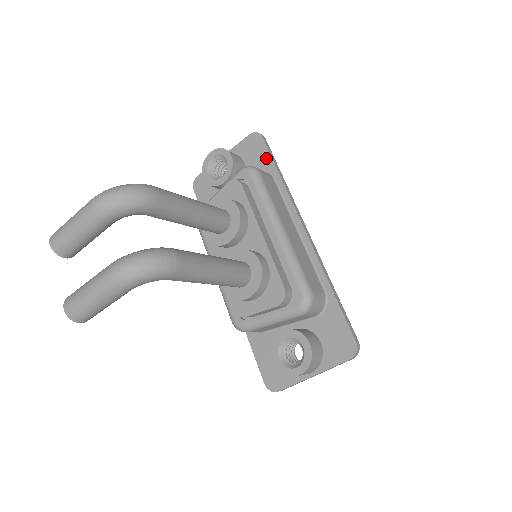
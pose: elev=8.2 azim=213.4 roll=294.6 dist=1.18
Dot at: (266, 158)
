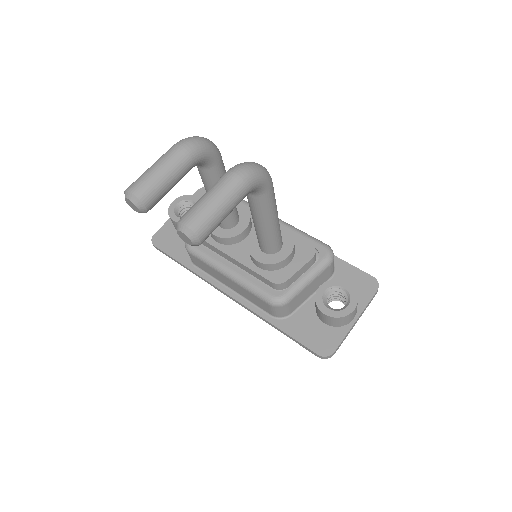
Dot at: occluded
